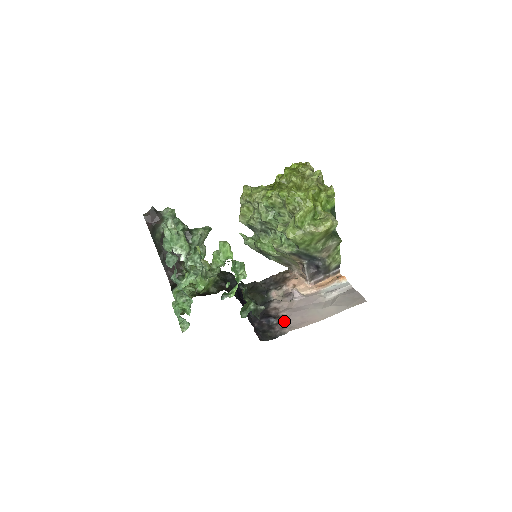
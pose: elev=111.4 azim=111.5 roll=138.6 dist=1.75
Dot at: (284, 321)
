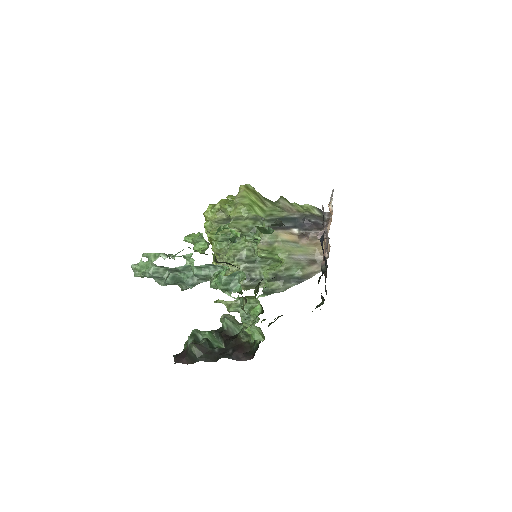
Dot at: occluded
